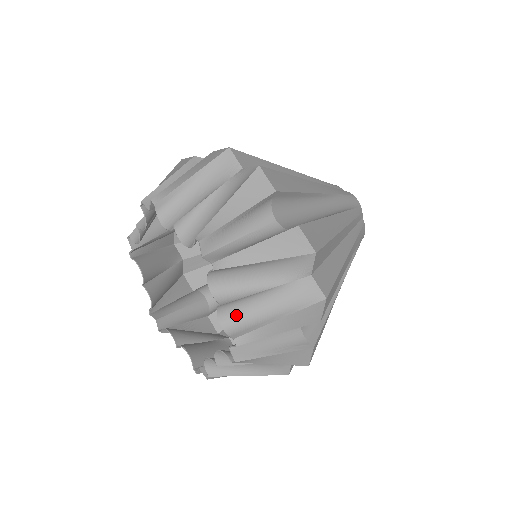
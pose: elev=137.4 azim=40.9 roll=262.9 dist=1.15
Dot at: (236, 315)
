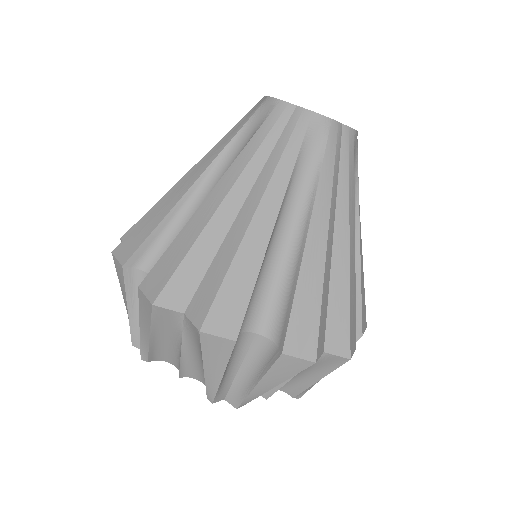
Dot at: occluded
